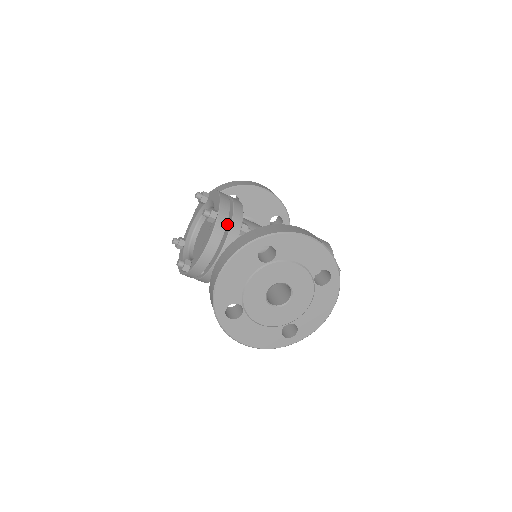
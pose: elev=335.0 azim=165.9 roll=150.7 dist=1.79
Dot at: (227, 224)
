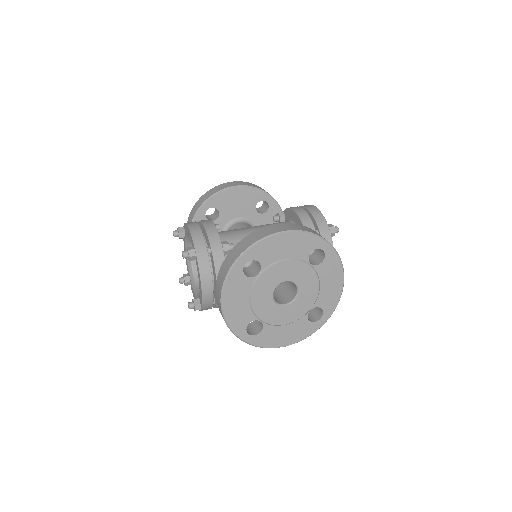
Dot at: (209, 253)
